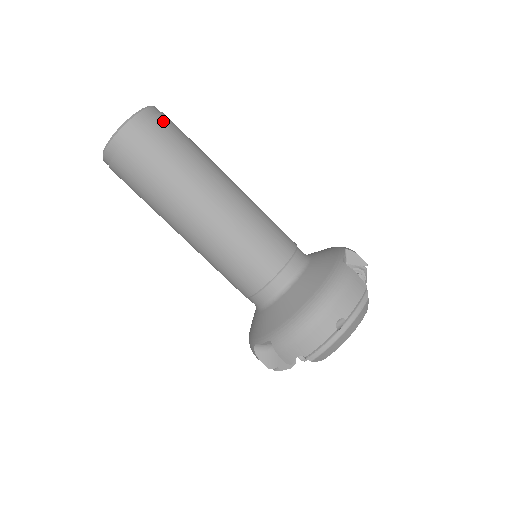
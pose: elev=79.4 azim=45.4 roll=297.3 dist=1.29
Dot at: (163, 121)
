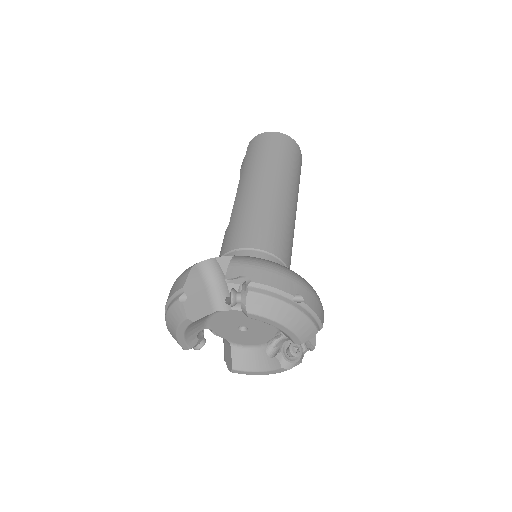
Dot at: (301, 165)
